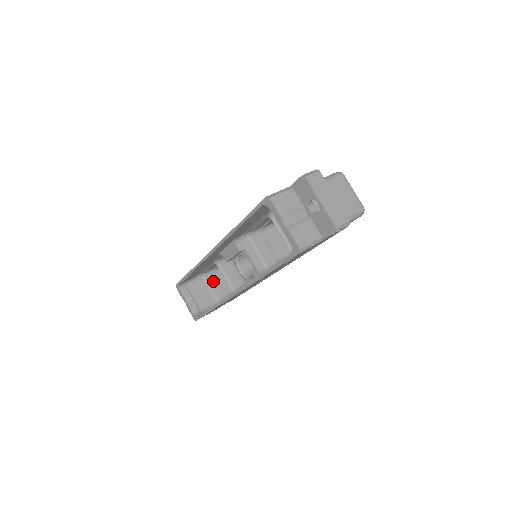
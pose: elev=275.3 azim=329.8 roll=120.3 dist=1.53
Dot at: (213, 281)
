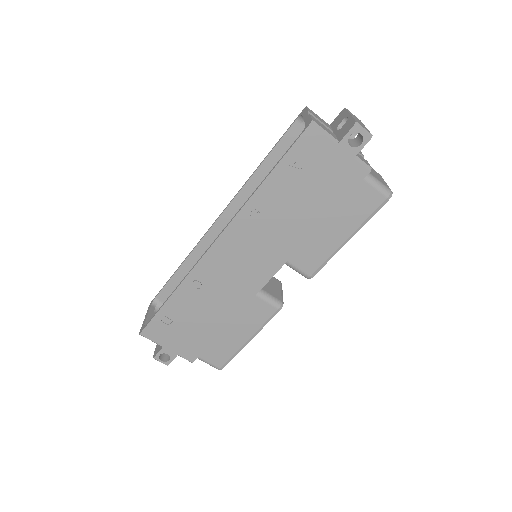
Dot at: occluded
